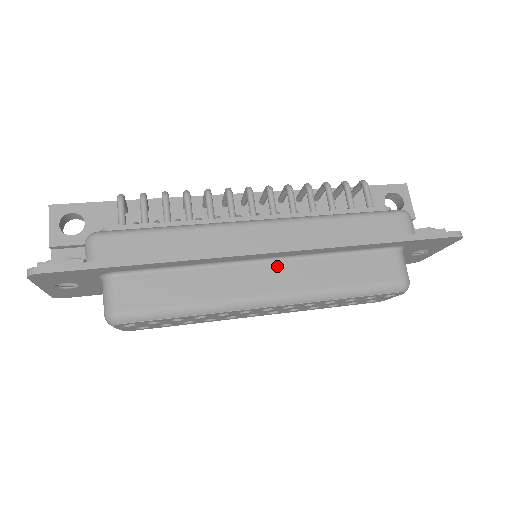
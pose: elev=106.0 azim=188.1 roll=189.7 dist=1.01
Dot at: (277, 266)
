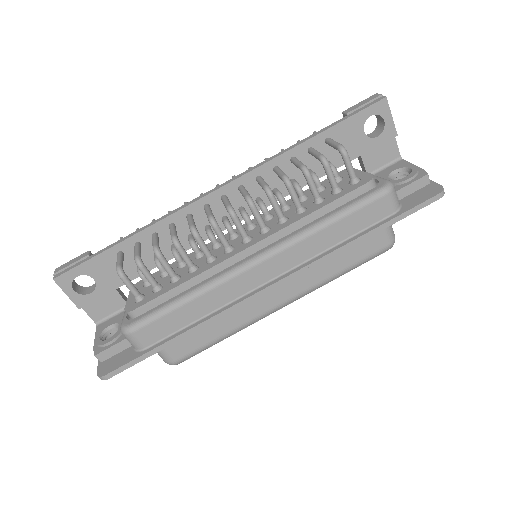
Dot at: occluded
